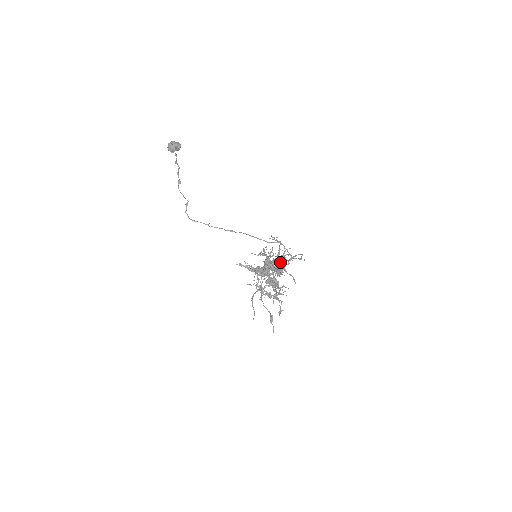
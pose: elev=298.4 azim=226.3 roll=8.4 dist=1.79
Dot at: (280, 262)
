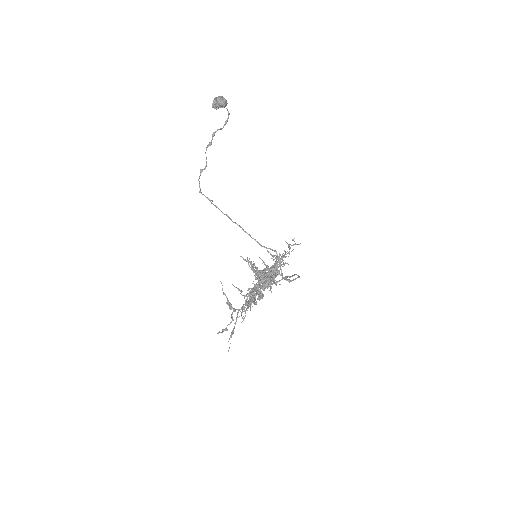
Dot at: occluded
